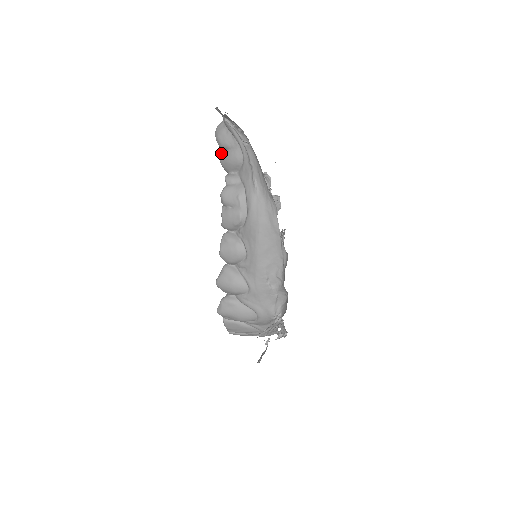
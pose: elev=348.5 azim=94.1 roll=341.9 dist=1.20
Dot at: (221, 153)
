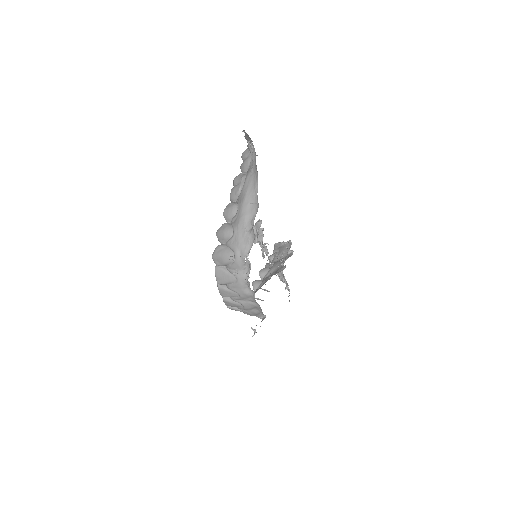
Dot at: (242, 163)
